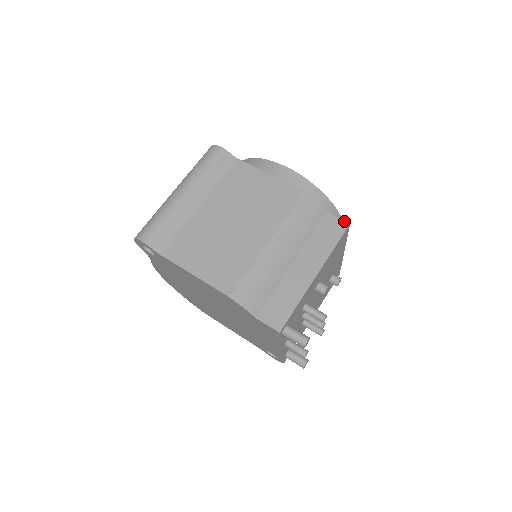
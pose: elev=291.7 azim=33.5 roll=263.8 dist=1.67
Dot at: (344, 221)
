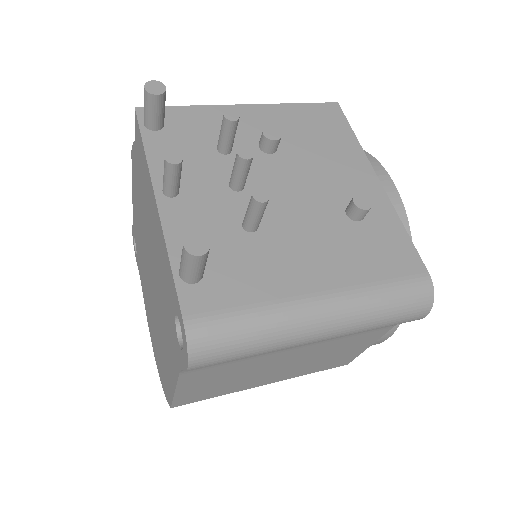
Dot at: occluded
